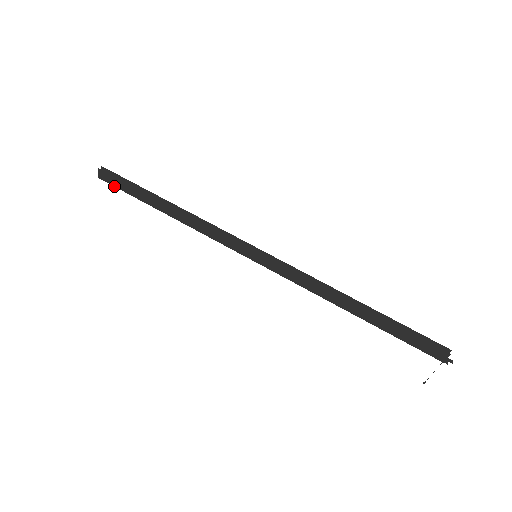
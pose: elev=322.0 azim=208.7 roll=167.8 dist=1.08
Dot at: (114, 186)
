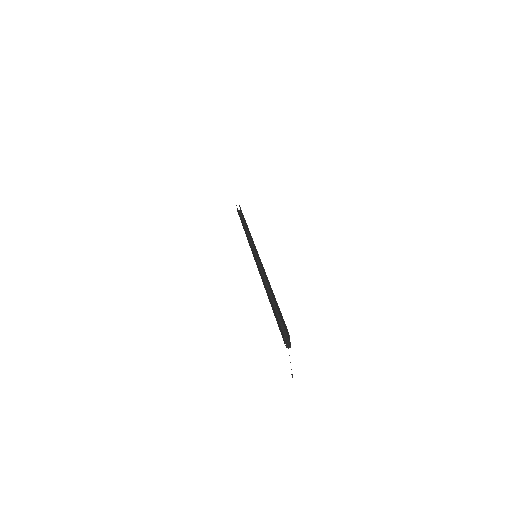
Dot at: occluded
